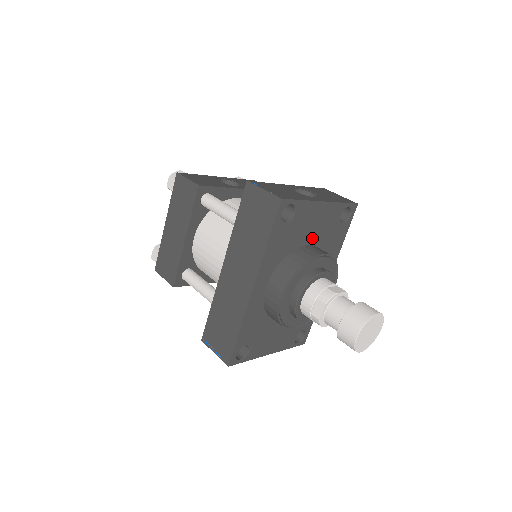
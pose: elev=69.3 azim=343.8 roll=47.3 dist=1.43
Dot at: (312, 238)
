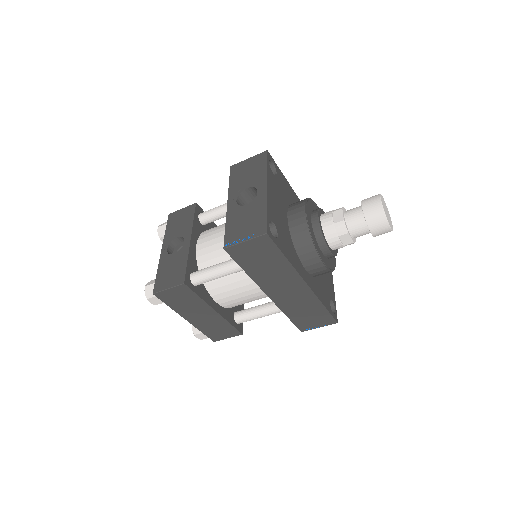
Dot at: (284, 211)
